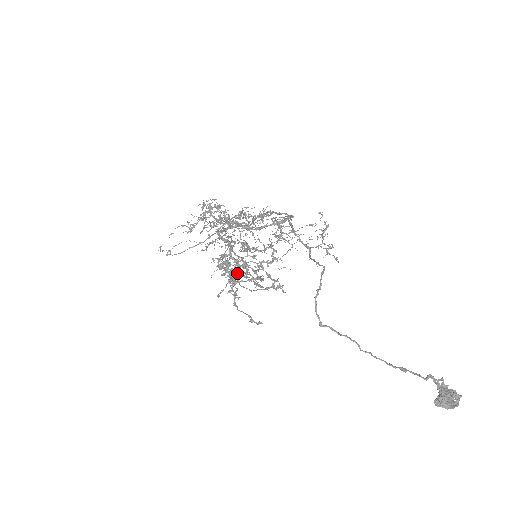
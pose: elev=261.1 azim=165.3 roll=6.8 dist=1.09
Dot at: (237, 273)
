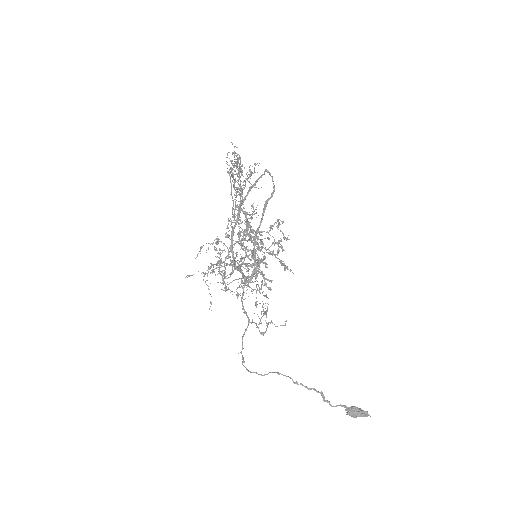
Dot at: occluded
